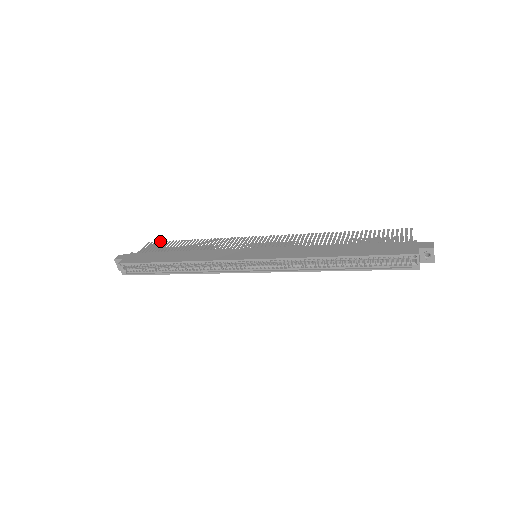
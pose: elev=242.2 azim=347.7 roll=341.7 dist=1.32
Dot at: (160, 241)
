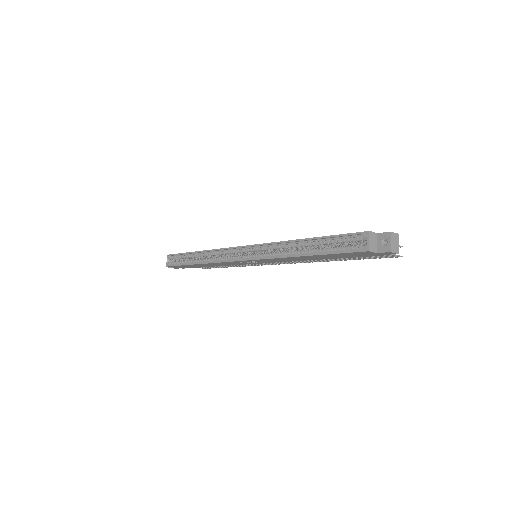
Dot at: occluded
